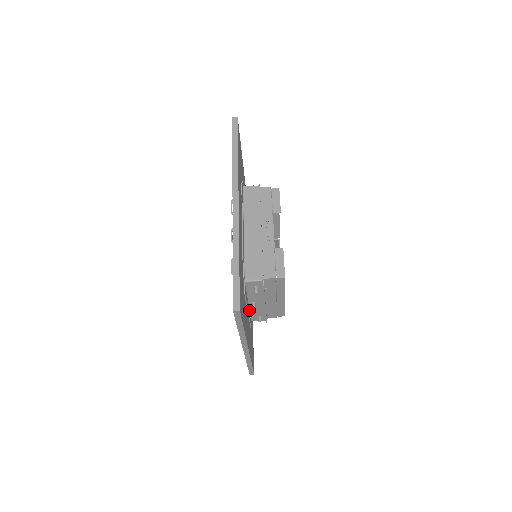
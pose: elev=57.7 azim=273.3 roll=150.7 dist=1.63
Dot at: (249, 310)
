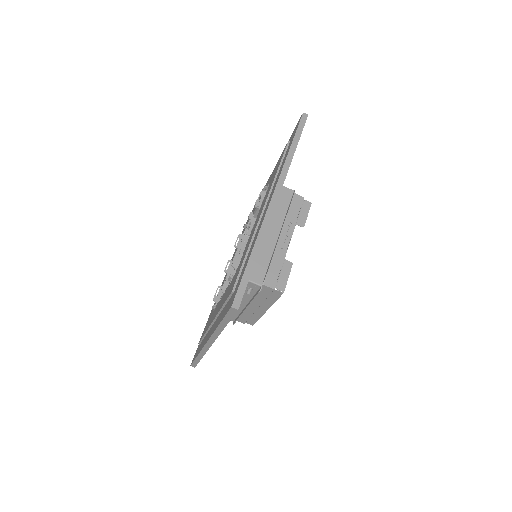
Dot at: occluded
